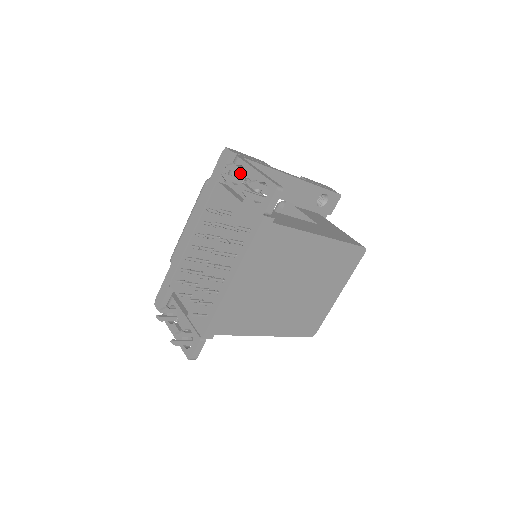
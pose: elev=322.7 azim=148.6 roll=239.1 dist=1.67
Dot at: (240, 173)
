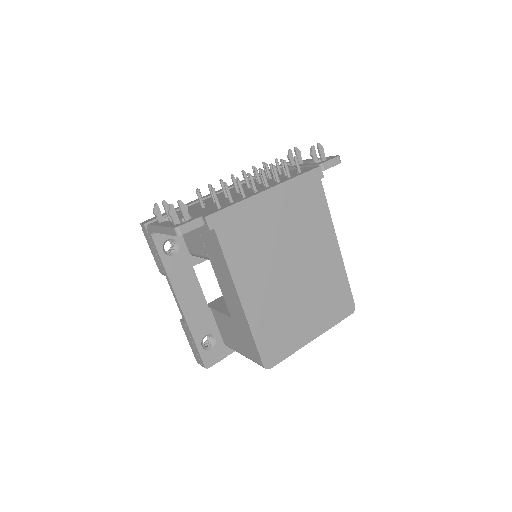
Dot at: occluded
